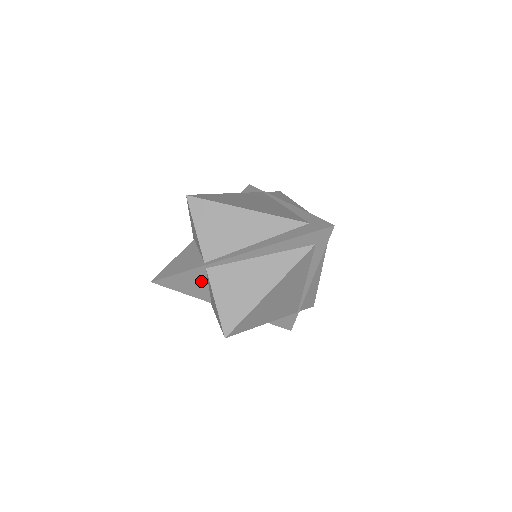
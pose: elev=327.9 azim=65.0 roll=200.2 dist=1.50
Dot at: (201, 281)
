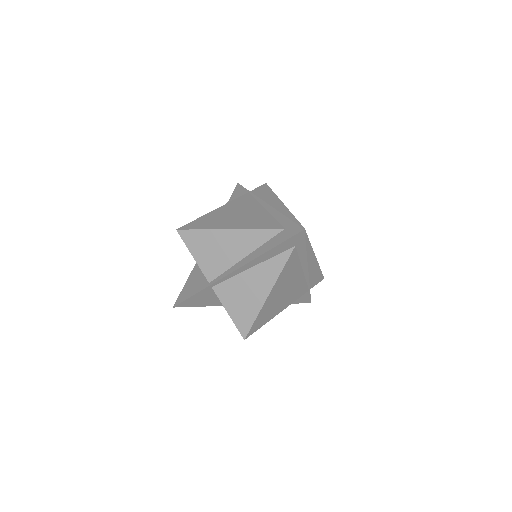
Dot at: (213, 295)
